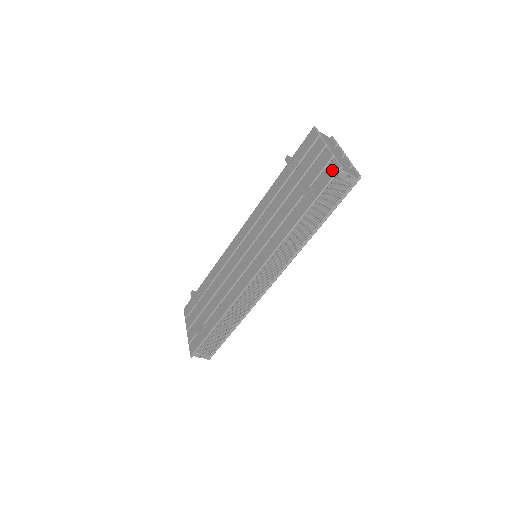
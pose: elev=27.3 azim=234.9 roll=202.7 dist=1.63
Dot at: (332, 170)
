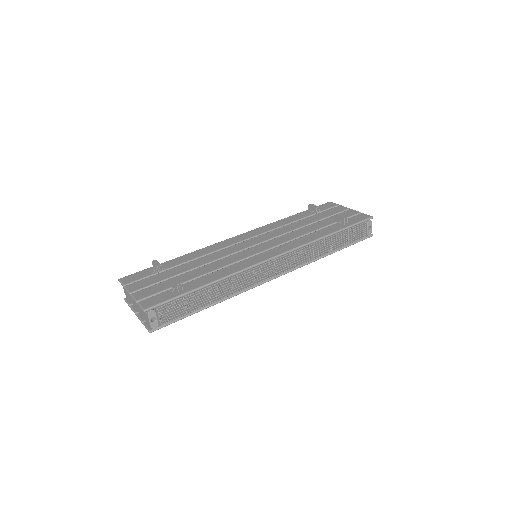
Dot at: (364, 217)
